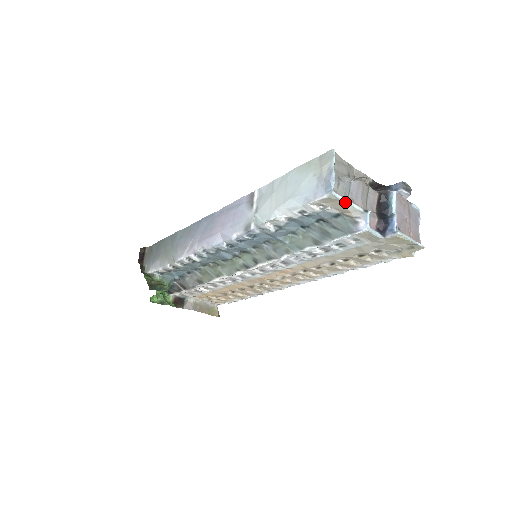
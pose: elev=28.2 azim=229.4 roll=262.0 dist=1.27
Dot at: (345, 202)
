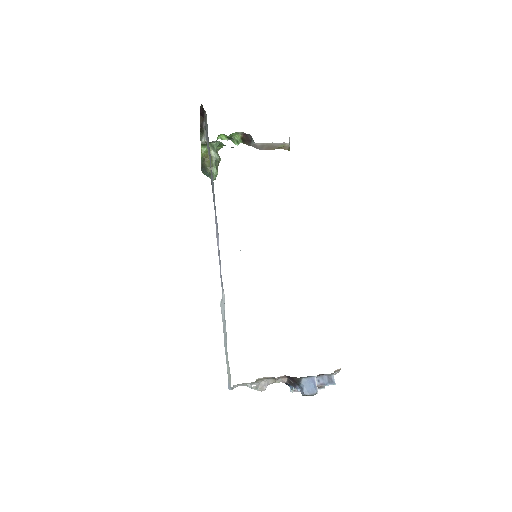
Dot at: occluded
